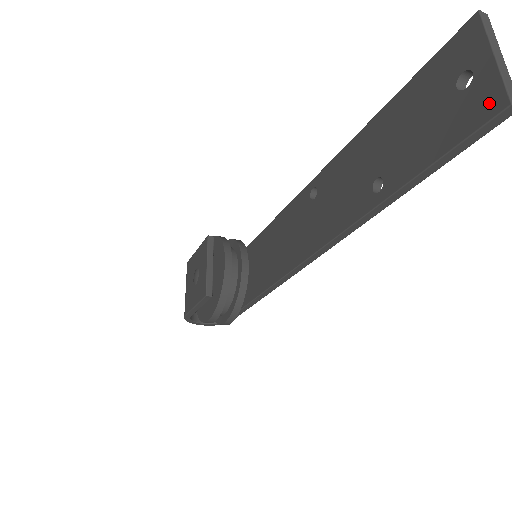
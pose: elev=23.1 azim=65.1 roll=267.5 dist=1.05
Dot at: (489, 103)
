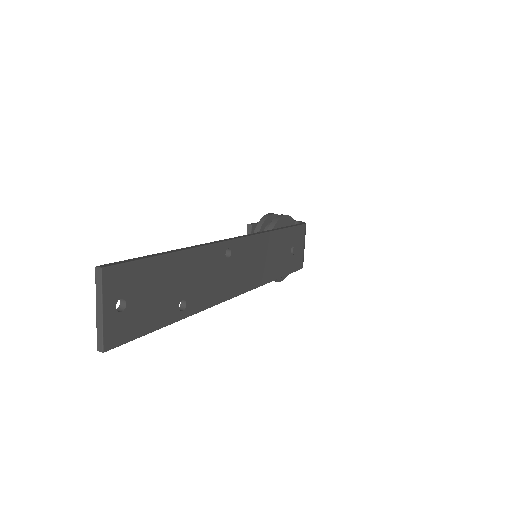
Dot at: occluded
